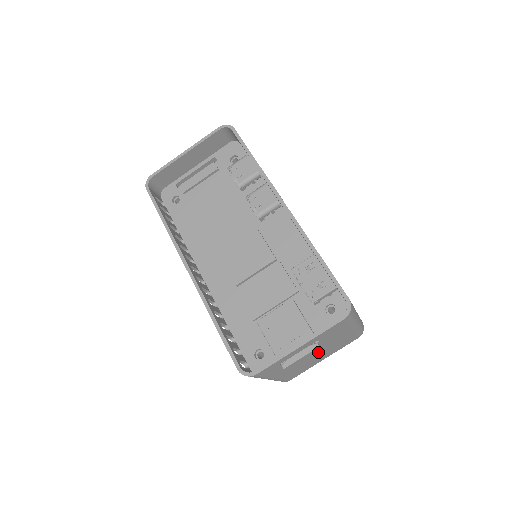
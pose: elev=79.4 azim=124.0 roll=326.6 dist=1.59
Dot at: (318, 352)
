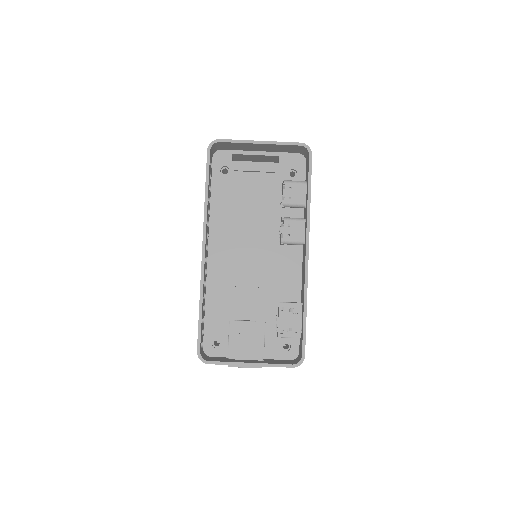
Dot at: occluded
